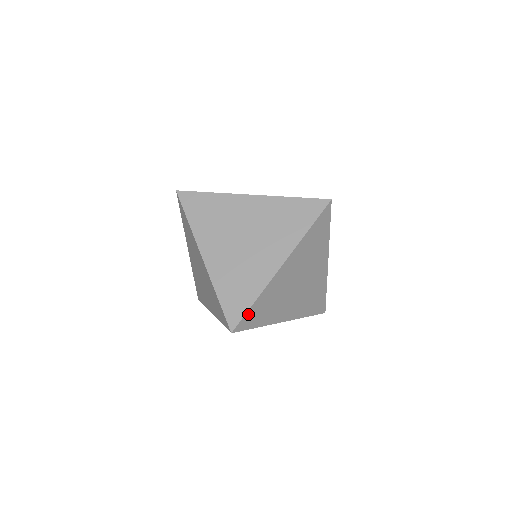
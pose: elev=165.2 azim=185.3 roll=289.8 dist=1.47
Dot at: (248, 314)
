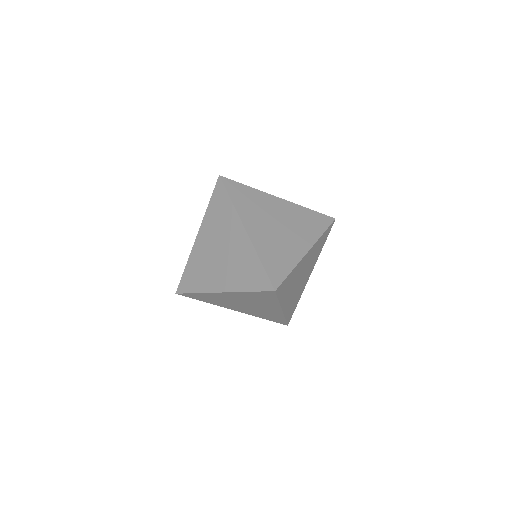
Dot at: (285, 281)
